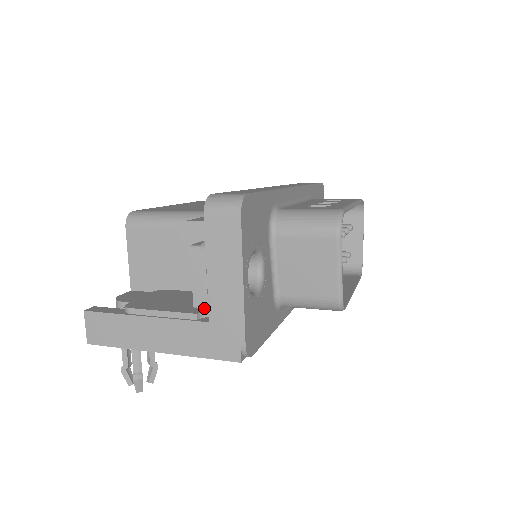
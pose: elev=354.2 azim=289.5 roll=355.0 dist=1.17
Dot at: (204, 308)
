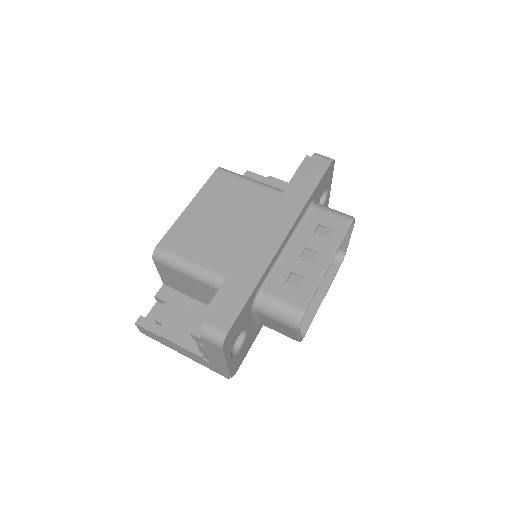
Dot at: occluded
